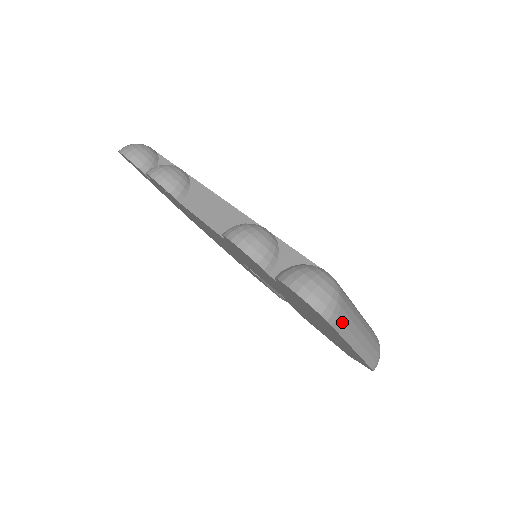
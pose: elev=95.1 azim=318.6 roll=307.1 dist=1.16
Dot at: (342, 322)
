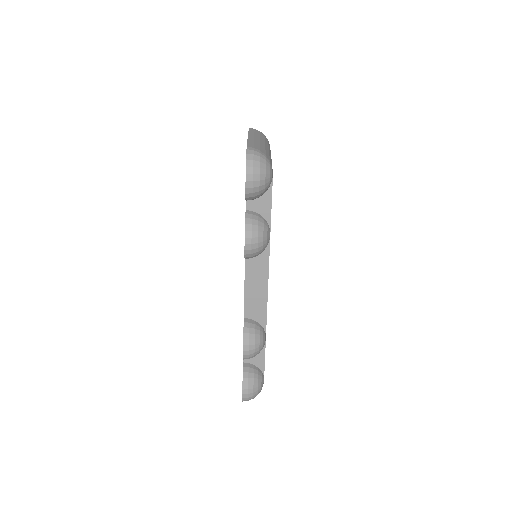
Dot at: occluded
